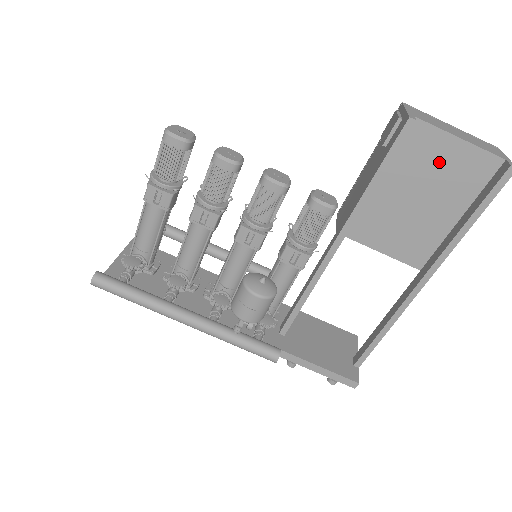
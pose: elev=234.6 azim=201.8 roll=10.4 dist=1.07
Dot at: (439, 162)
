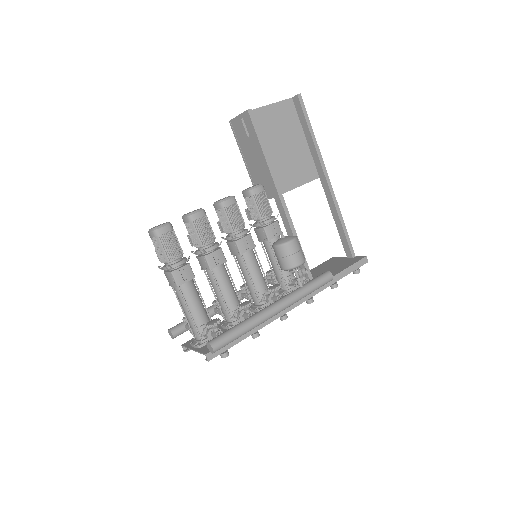
Dot at: (274, 122)
